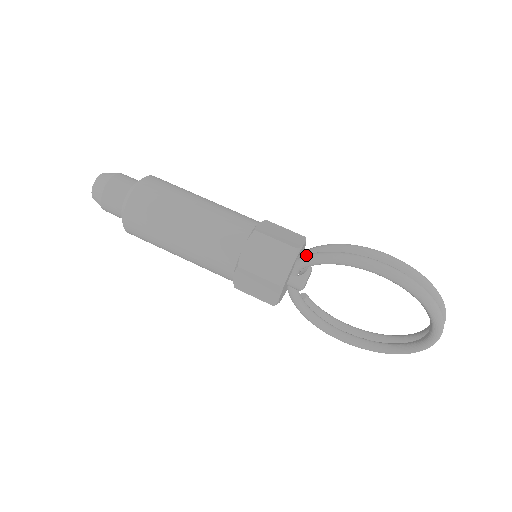
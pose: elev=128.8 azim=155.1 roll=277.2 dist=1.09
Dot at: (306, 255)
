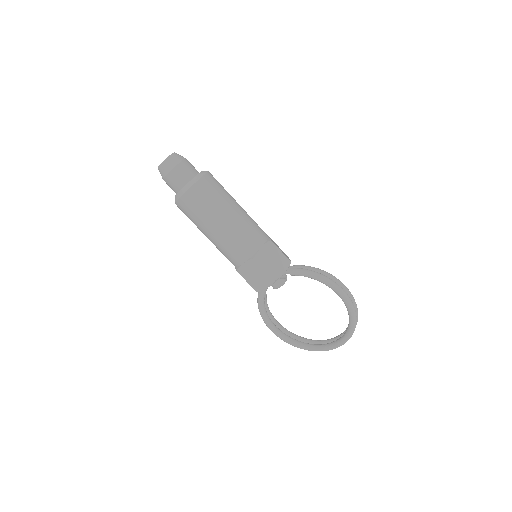
Dot at: (299, 268)
